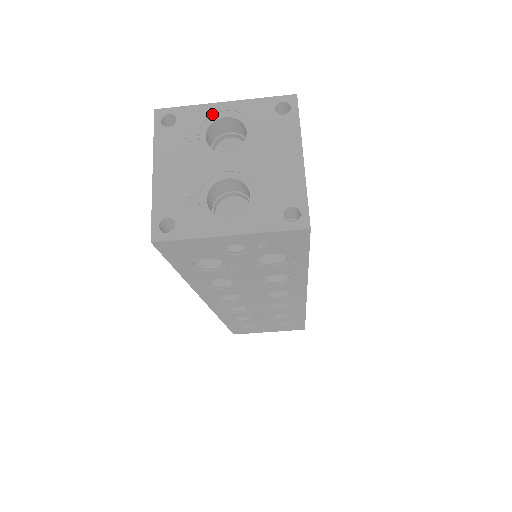
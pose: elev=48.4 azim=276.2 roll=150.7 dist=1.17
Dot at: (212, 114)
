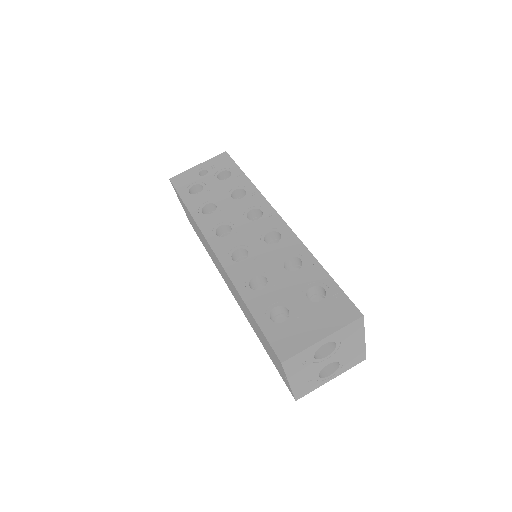
Dot at: occluded
